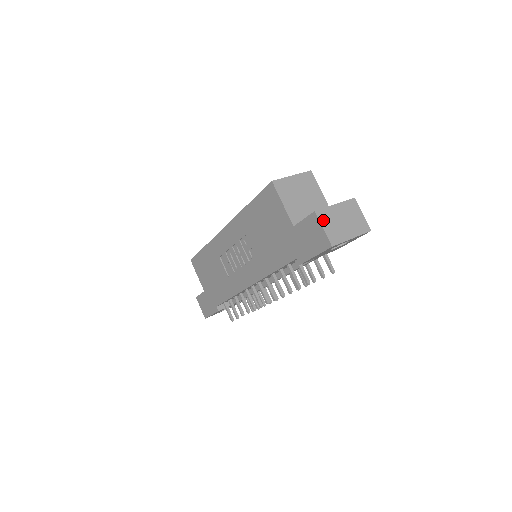
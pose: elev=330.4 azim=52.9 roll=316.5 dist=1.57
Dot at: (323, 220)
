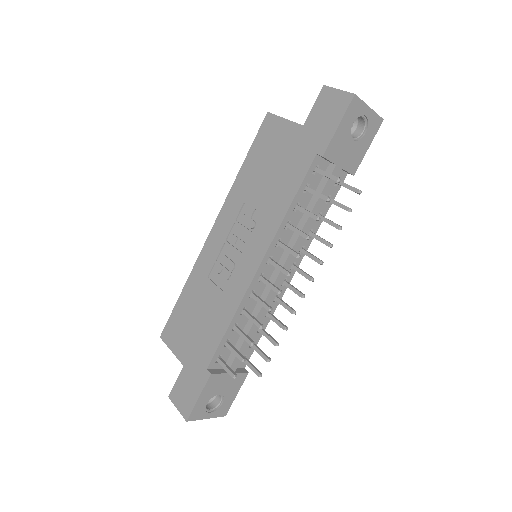
Dot at: (335, 90)
